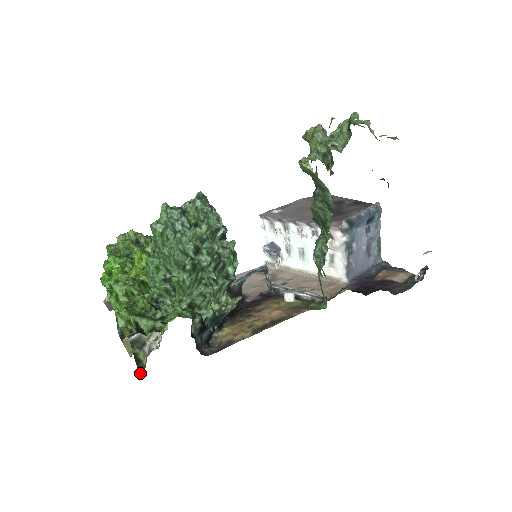
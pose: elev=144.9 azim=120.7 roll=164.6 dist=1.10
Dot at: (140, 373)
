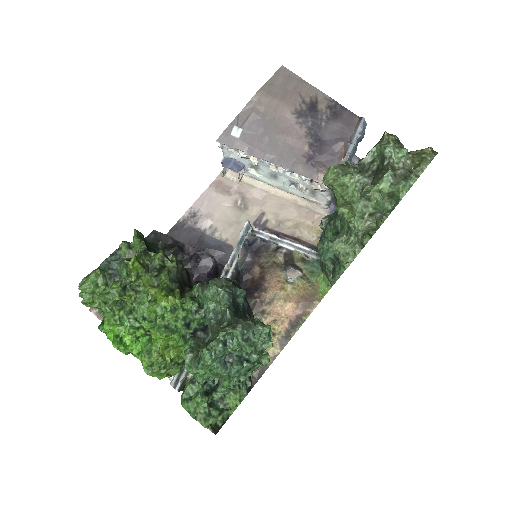
Dot at: occluded
